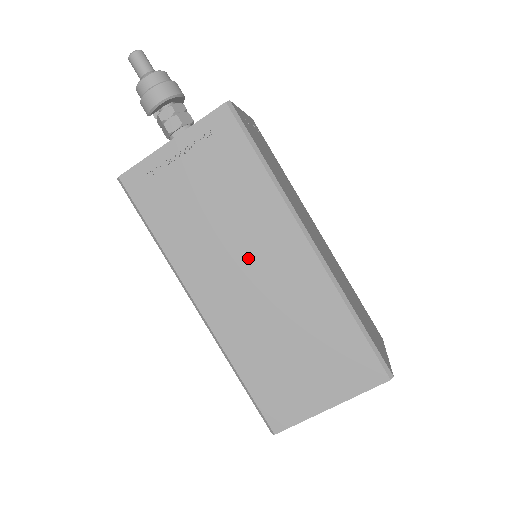
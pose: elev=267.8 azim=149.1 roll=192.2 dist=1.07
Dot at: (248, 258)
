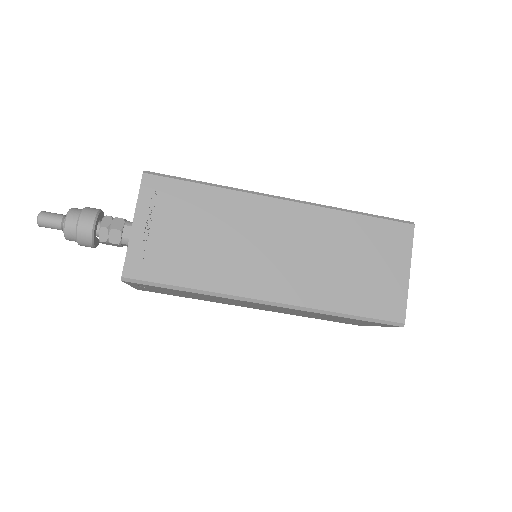
Dot at: (245, 304)
